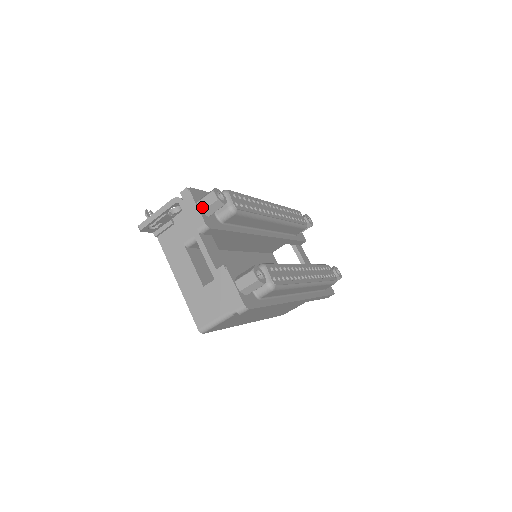
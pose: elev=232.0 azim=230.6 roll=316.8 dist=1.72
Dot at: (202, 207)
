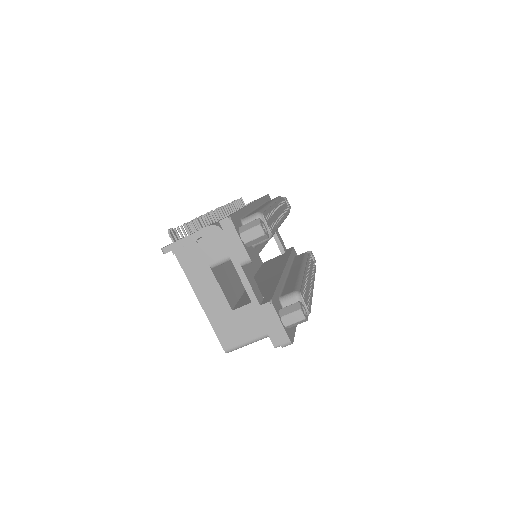
Dot at: (246, 240)
